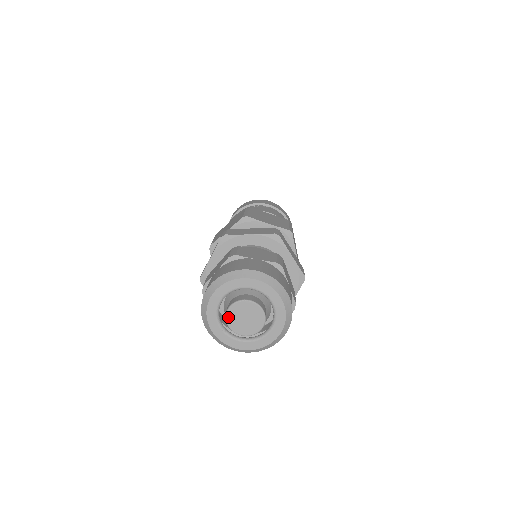
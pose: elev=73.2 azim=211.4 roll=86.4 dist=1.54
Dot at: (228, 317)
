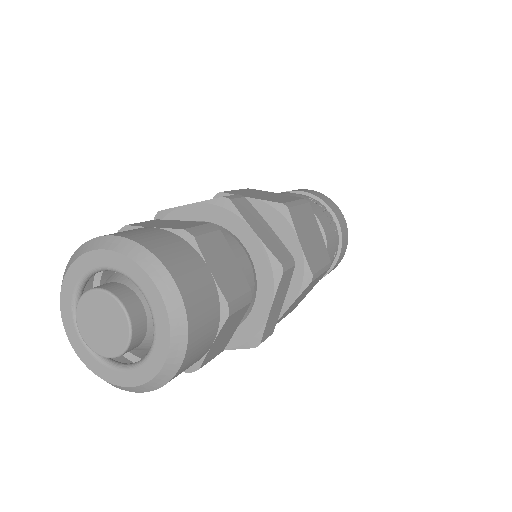
Dot at: (86, 297)
